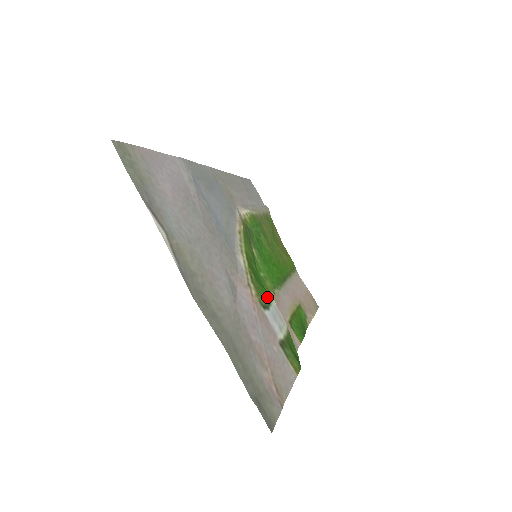
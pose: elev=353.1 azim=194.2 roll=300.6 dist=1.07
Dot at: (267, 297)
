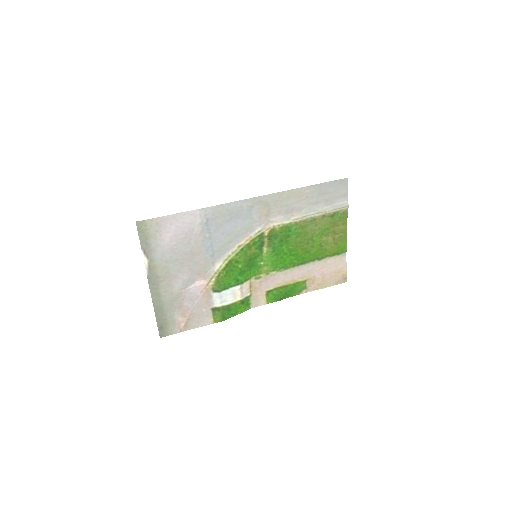
Dot at: (228, 285)
